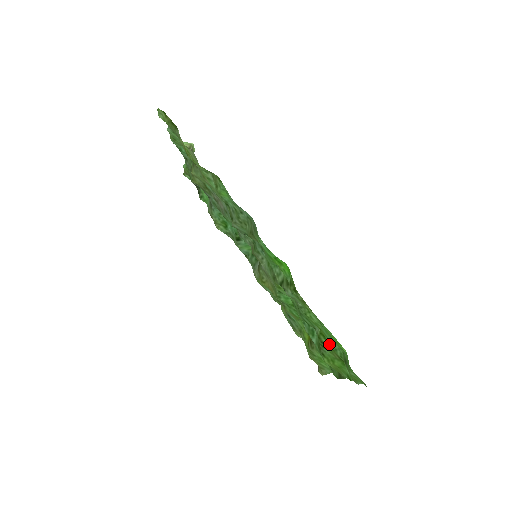
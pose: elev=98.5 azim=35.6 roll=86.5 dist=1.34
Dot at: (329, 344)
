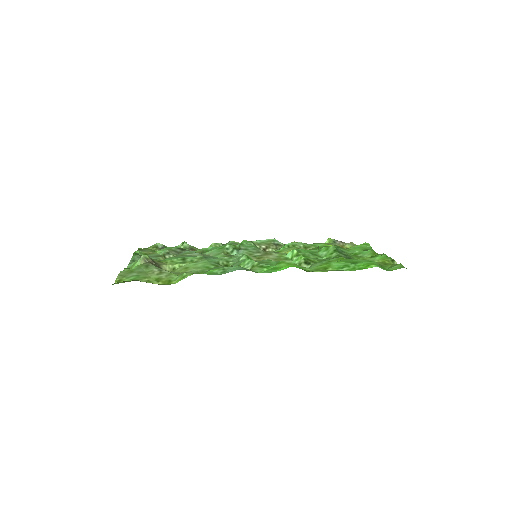
Dot at: occluded
